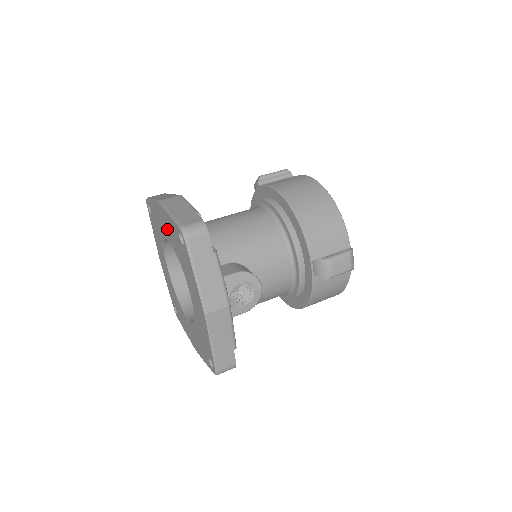
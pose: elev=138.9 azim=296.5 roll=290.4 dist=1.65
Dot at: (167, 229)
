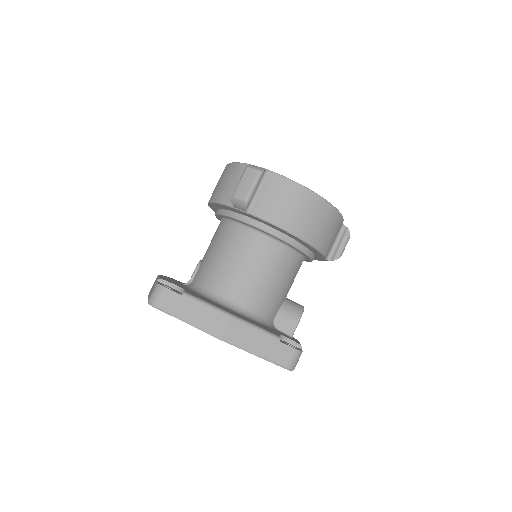
Dot at: occluded
